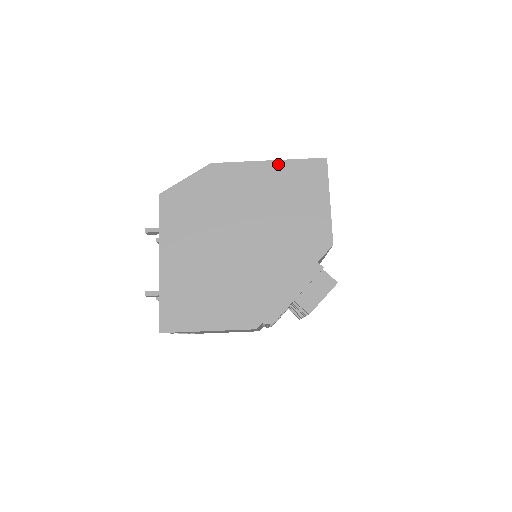
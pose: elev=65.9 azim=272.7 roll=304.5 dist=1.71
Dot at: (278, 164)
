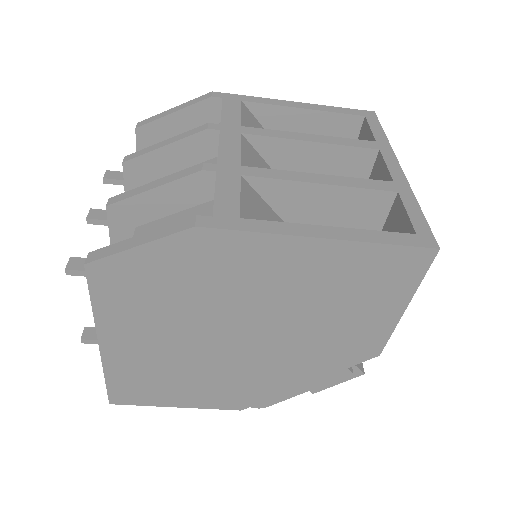
Dot at: (338, 247)
